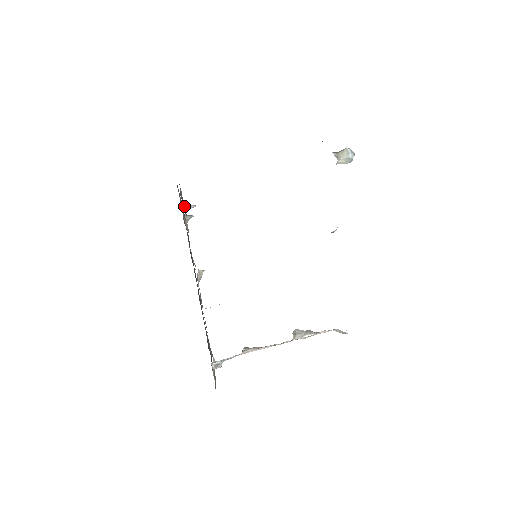
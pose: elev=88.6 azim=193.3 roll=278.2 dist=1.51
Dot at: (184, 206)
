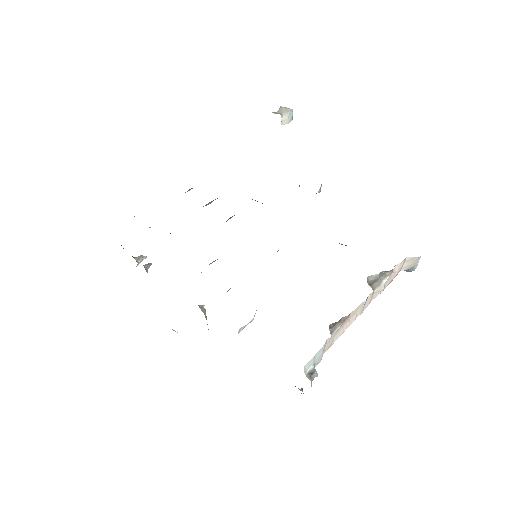
Dot at: occluded
